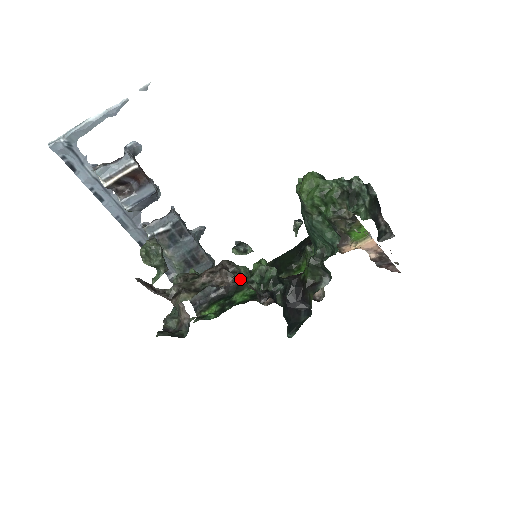
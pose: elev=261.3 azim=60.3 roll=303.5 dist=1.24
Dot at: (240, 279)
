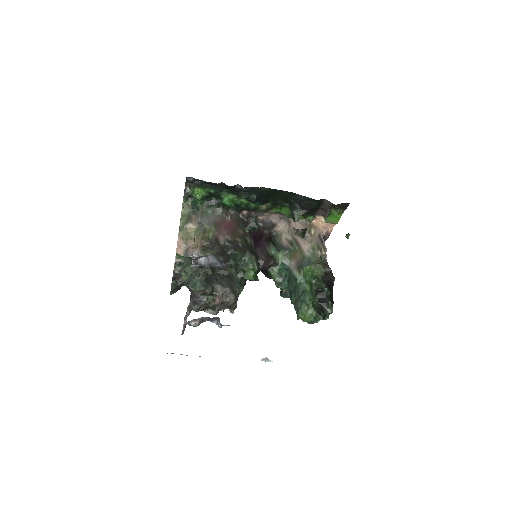
Dot at: (236, 260)
